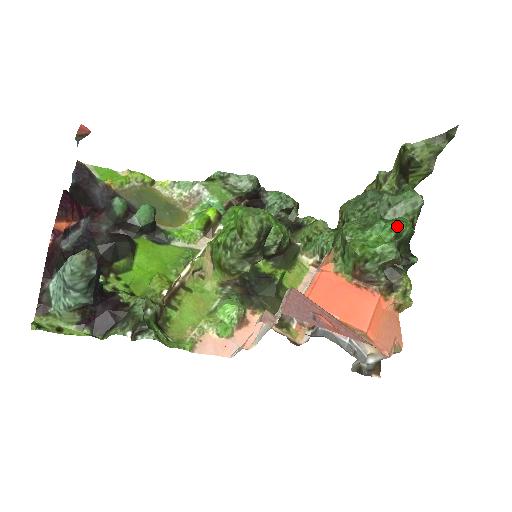
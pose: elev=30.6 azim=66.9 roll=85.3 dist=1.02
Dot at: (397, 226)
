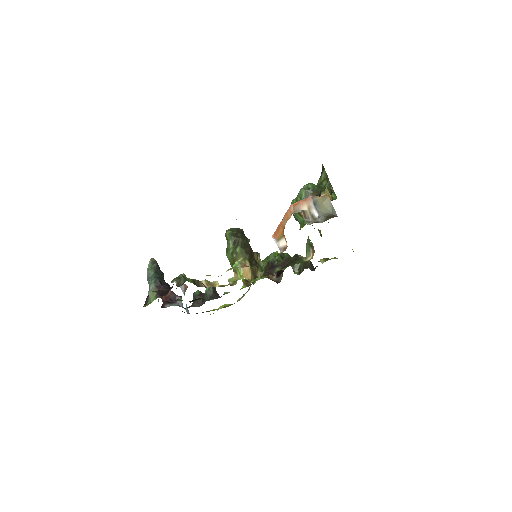
Dot at: occluded
